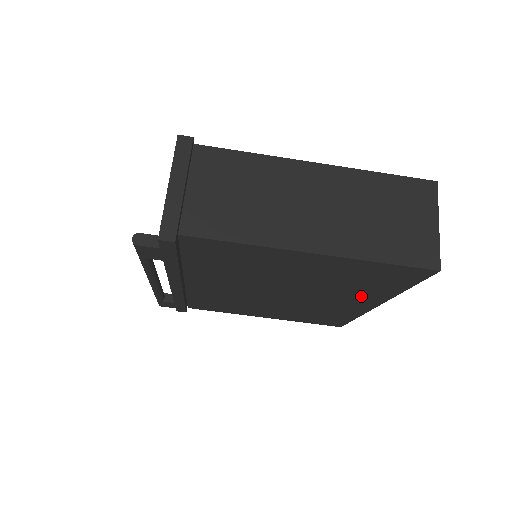
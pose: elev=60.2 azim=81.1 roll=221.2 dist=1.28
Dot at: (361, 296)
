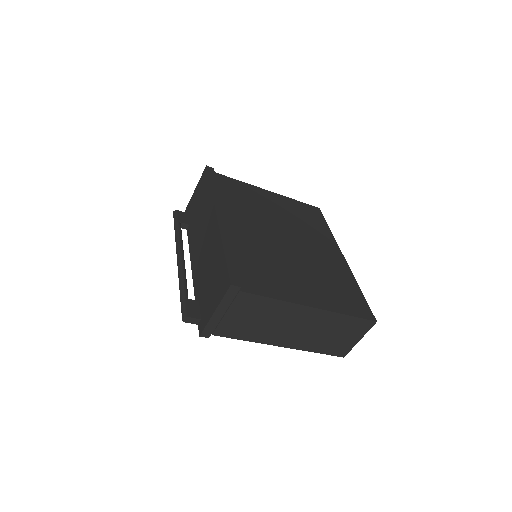
Dot at: occluded
